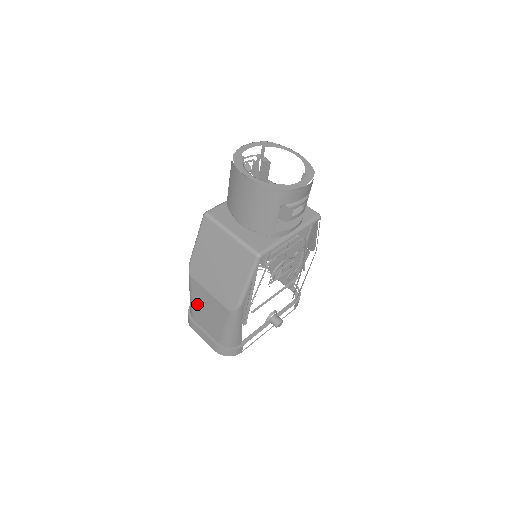
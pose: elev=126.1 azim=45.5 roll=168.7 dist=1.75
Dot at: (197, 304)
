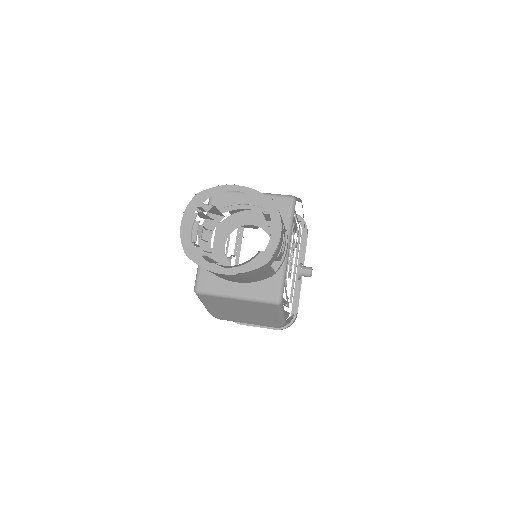
Dot at: occluded
